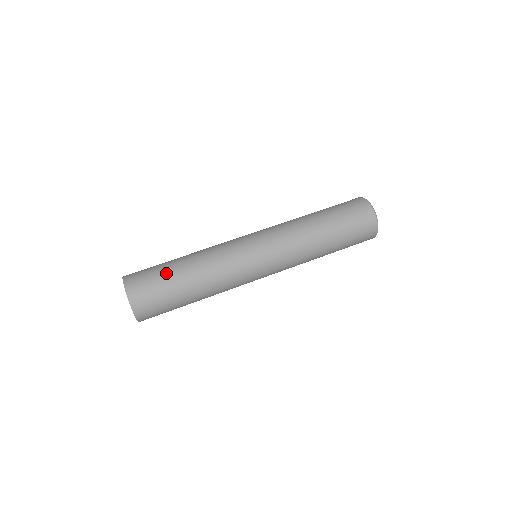
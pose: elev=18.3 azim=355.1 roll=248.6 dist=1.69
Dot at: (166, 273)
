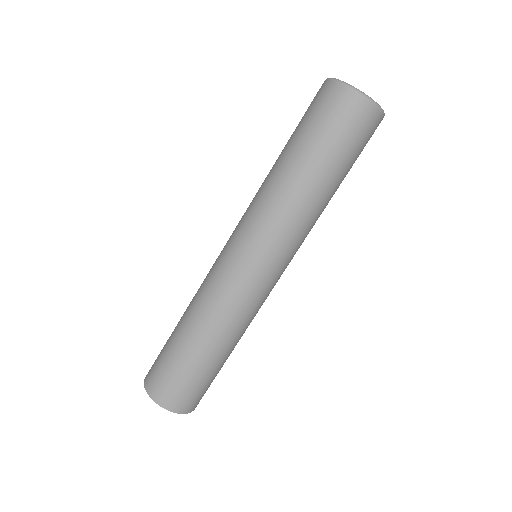
Dot at: (169, 347)
